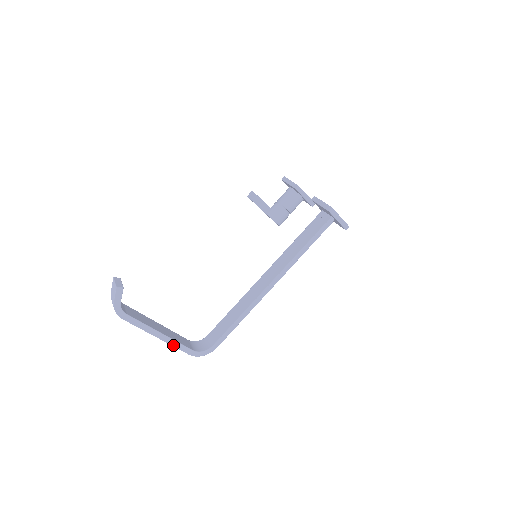
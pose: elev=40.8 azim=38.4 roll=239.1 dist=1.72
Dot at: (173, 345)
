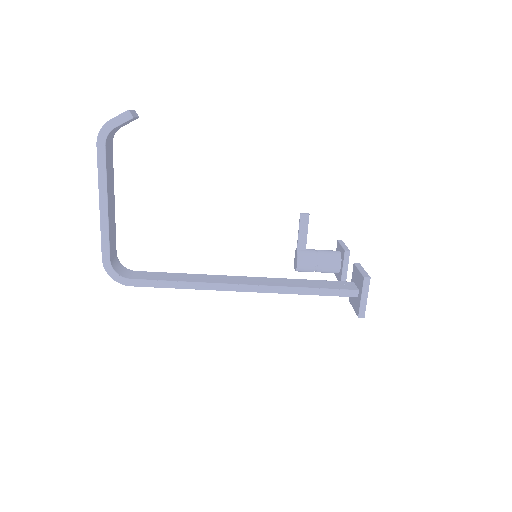
Dot at: (102, 230)
